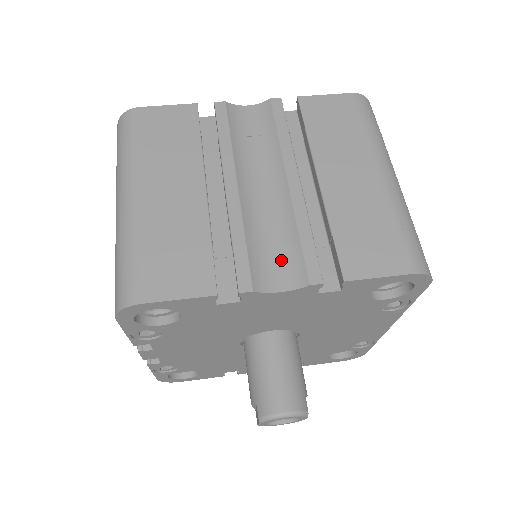
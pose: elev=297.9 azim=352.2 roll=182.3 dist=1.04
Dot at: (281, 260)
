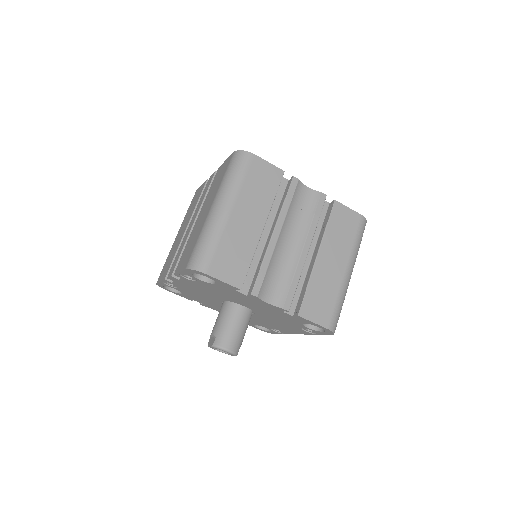
Dot at: (277, 287)
